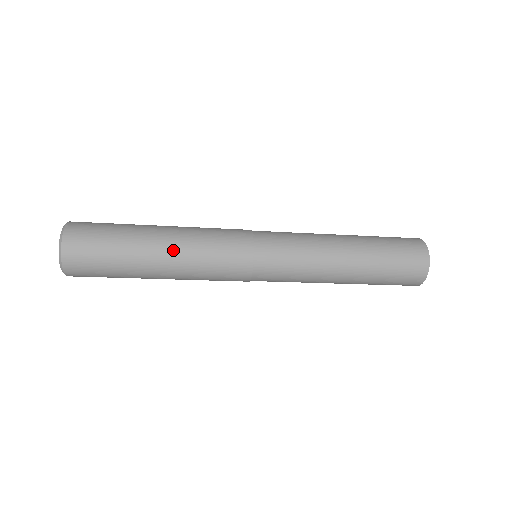
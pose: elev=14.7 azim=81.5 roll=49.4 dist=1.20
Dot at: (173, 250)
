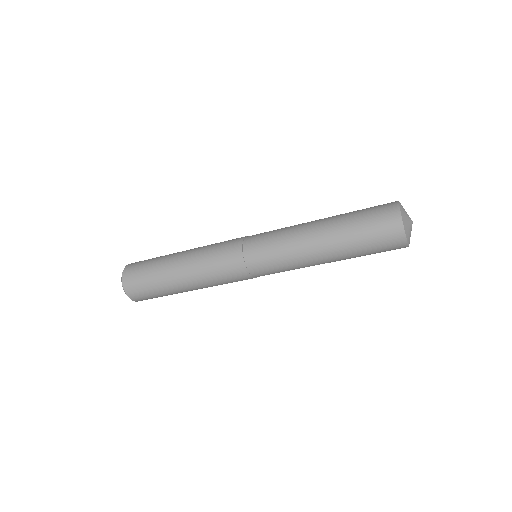
Dot at: (191, 250)
